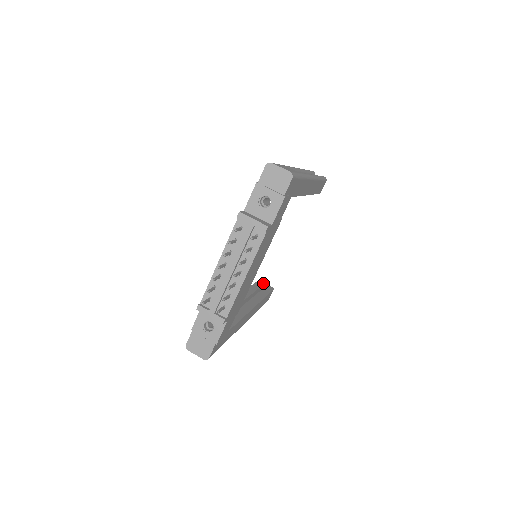
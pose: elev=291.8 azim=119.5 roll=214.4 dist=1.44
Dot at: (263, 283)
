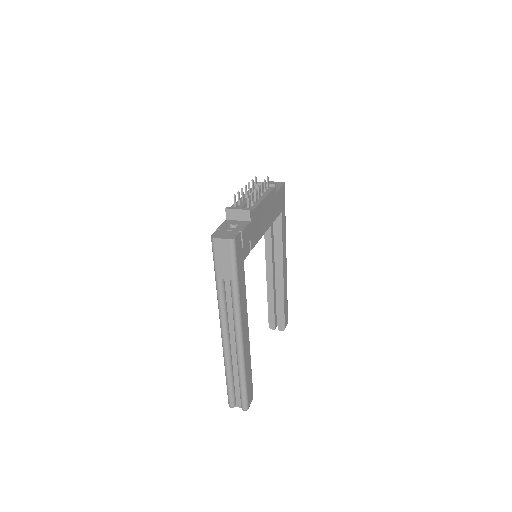
Dot at: occluded
